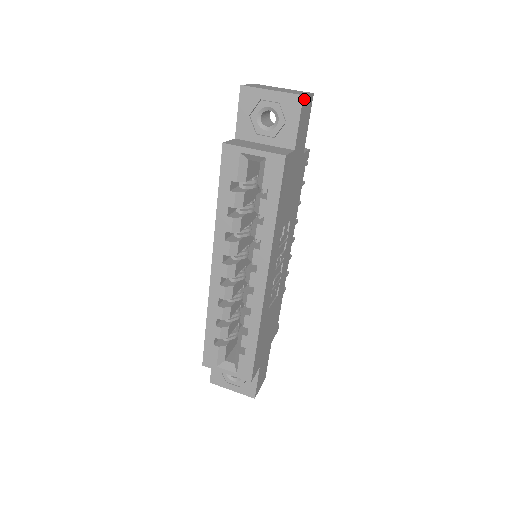
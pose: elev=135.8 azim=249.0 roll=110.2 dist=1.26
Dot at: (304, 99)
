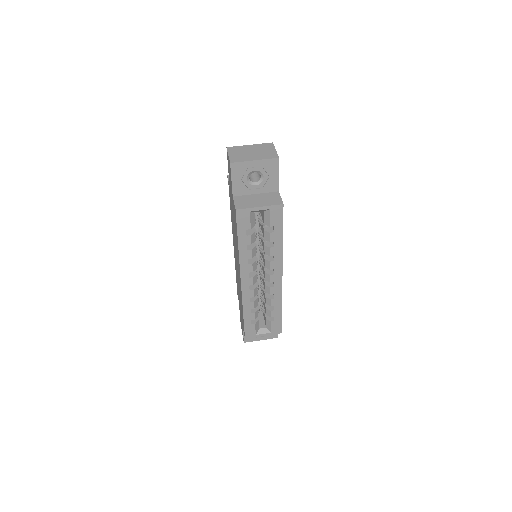
Dot at: (278, 158)
